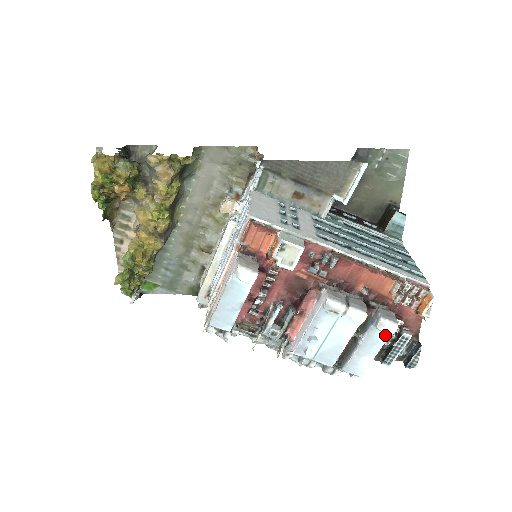
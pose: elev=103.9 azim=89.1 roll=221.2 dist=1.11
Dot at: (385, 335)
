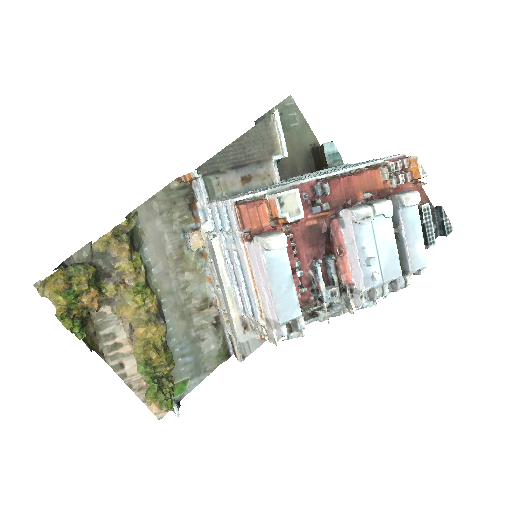
Dot at: (415, 210)
